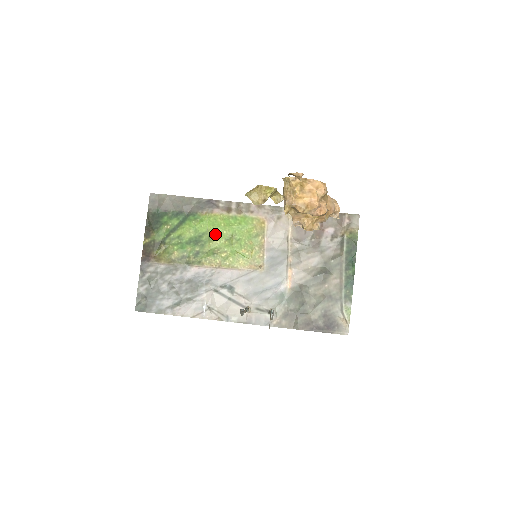
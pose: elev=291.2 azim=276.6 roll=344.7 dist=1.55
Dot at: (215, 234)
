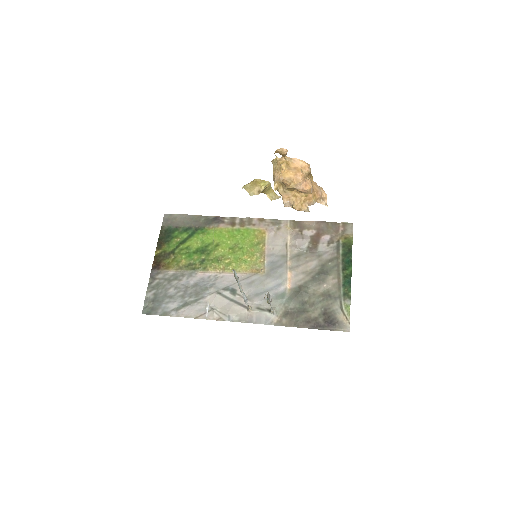
Dot at: (220, 244)
